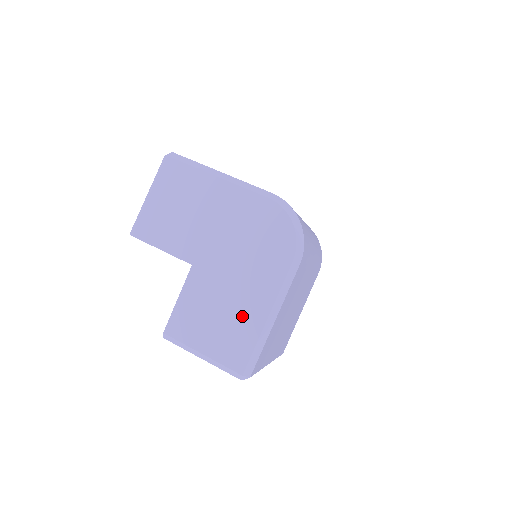
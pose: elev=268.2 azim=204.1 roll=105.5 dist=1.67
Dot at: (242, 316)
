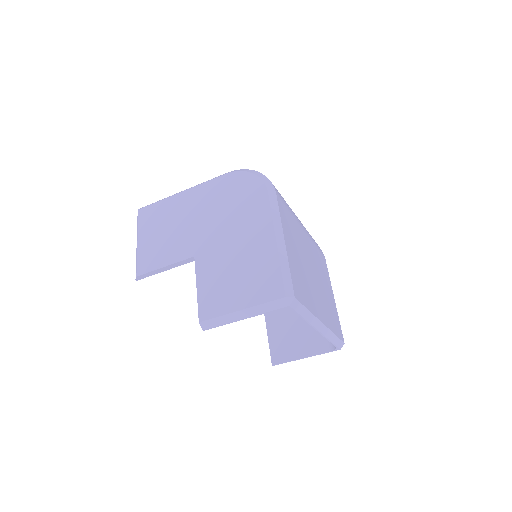
Dot at: (255, 256)
